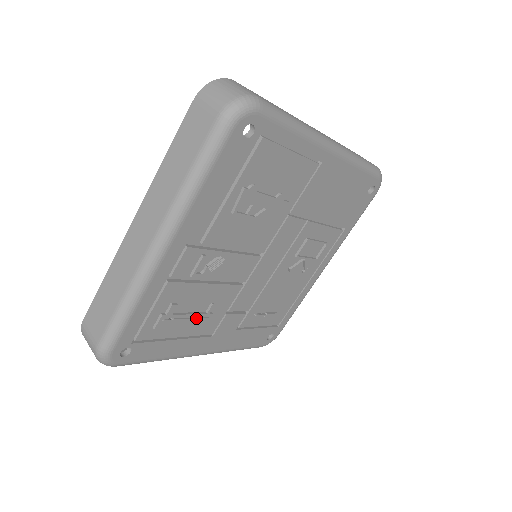
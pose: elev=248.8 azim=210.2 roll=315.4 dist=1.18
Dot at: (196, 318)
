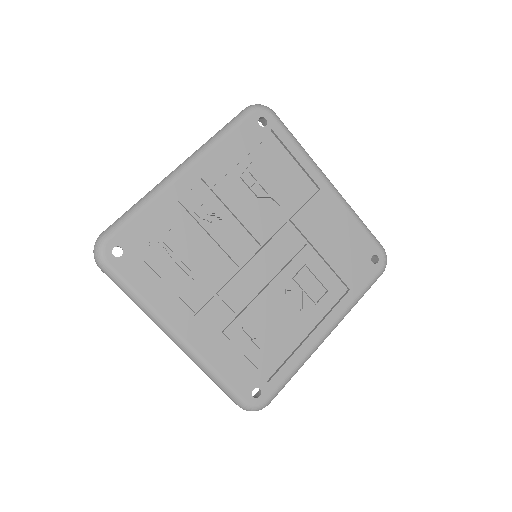
Dot at: (186, 267)
